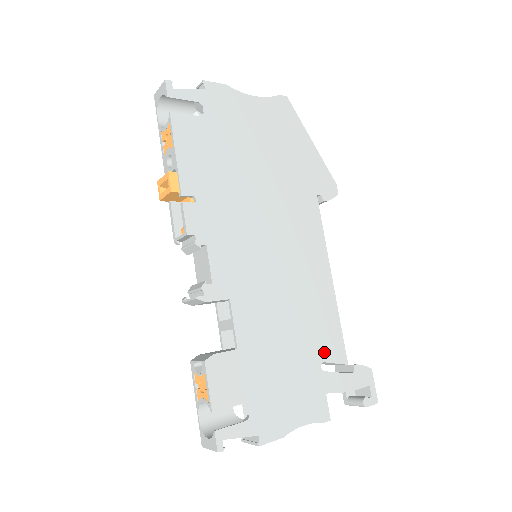
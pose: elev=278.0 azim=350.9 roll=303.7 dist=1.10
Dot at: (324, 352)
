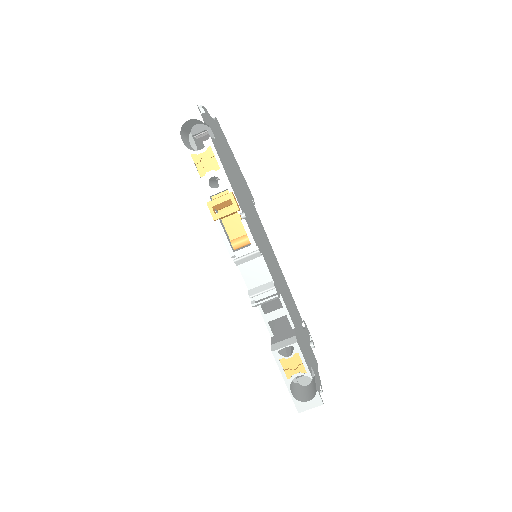
Dot at: (299, 317)
